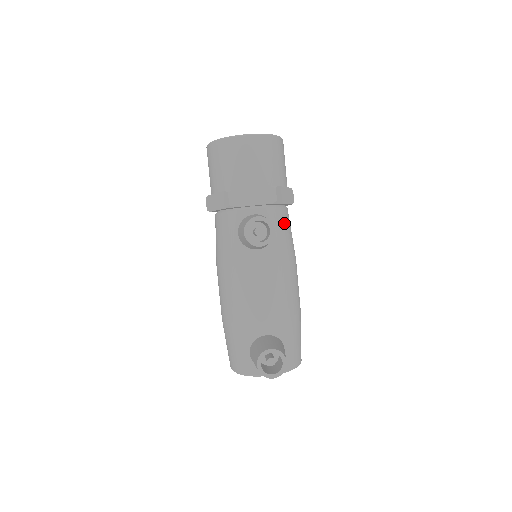
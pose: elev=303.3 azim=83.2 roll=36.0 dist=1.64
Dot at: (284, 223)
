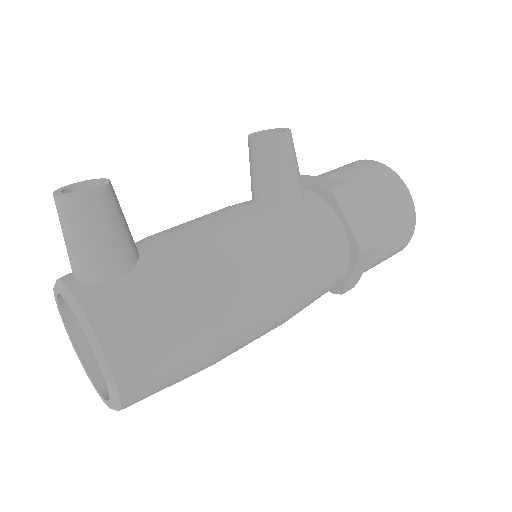
Dot at: (320, 222)
